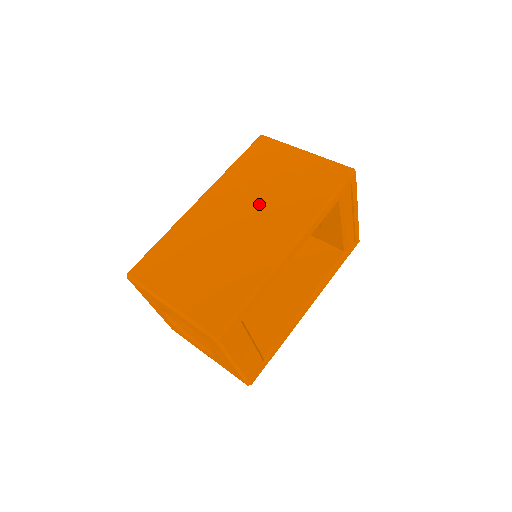
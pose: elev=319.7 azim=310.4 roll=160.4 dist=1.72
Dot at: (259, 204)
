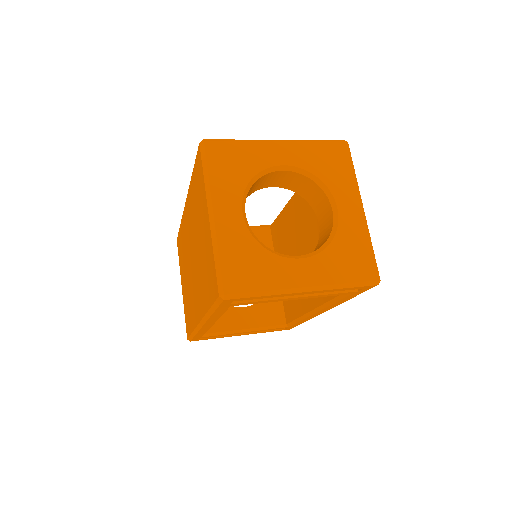
Dot at: (195, 254)
